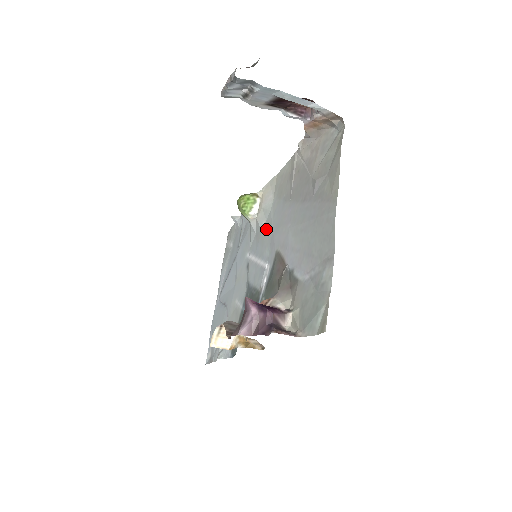
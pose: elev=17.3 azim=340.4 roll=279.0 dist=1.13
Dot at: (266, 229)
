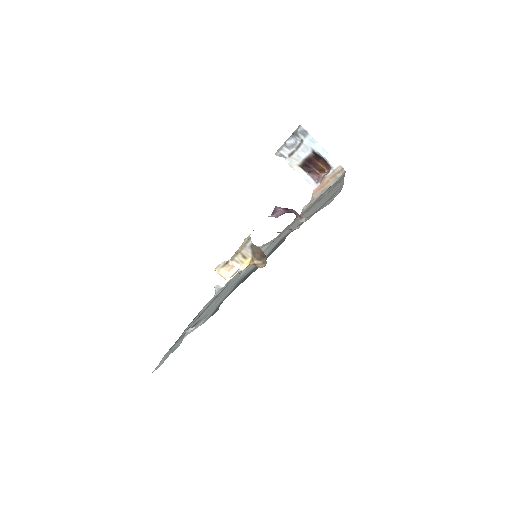
Dot at: (266, 248)
